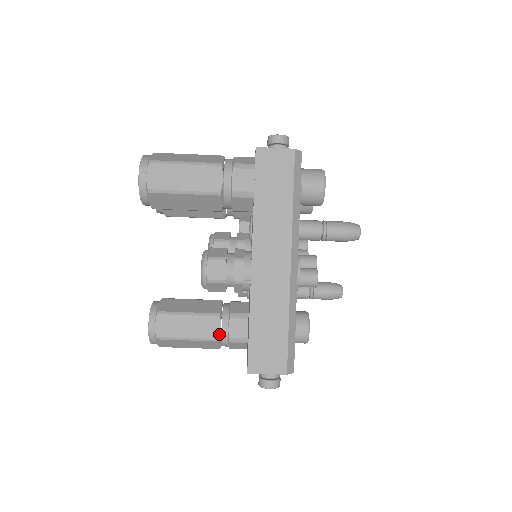
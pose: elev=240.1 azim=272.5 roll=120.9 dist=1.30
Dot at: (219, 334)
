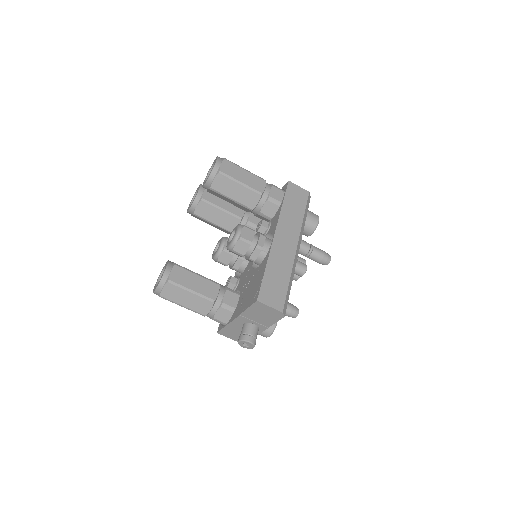
Dot at: (216, 297)
